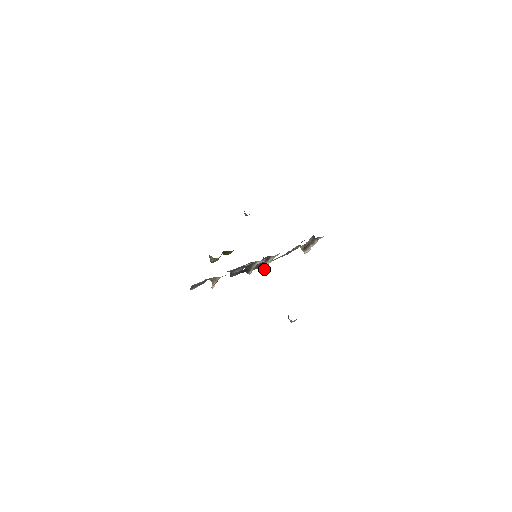
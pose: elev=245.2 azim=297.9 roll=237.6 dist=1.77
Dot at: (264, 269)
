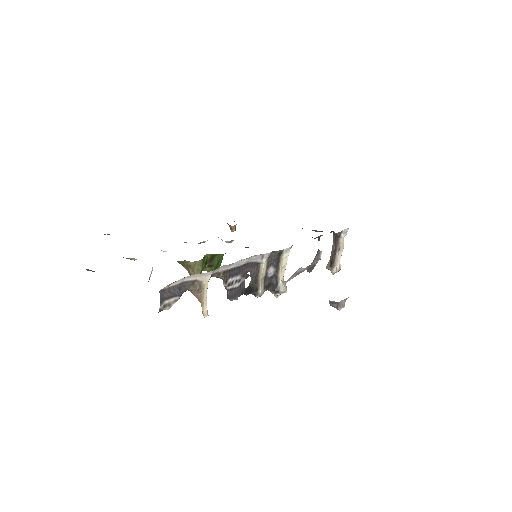
Dot at: (280, 290)
